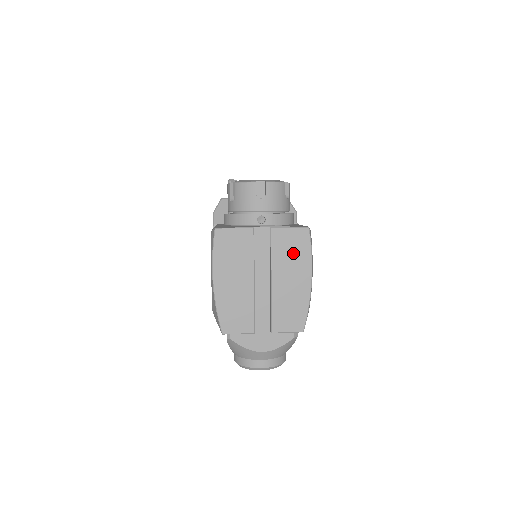
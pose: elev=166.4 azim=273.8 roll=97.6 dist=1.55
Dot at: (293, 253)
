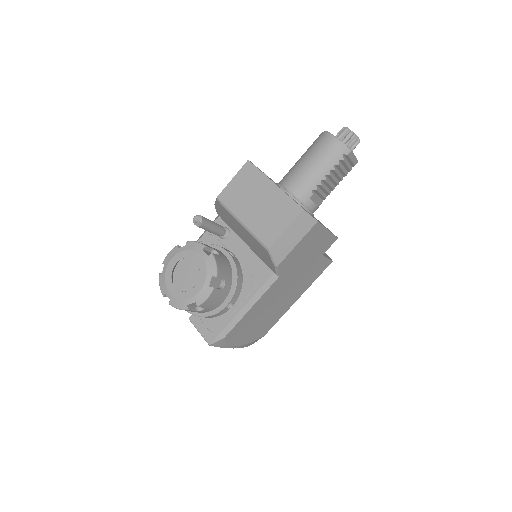
Dot at: occluded
